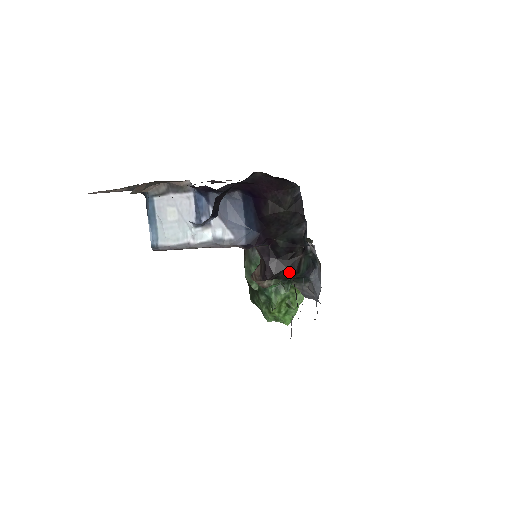
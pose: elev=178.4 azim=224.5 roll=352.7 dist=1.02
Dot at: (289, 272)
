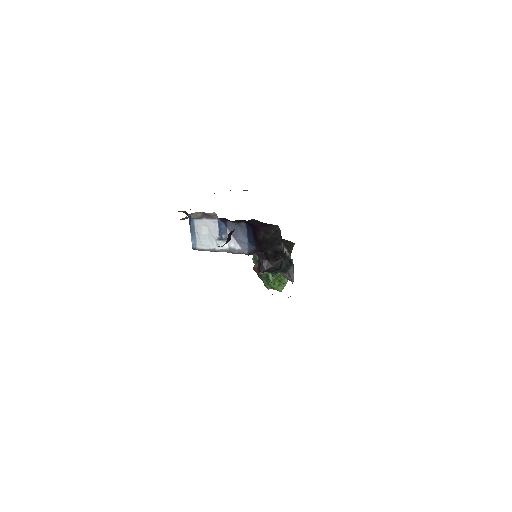
Dot at: (275, 268)
